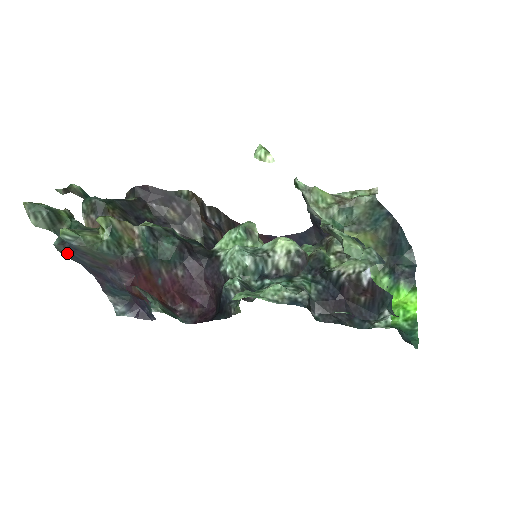
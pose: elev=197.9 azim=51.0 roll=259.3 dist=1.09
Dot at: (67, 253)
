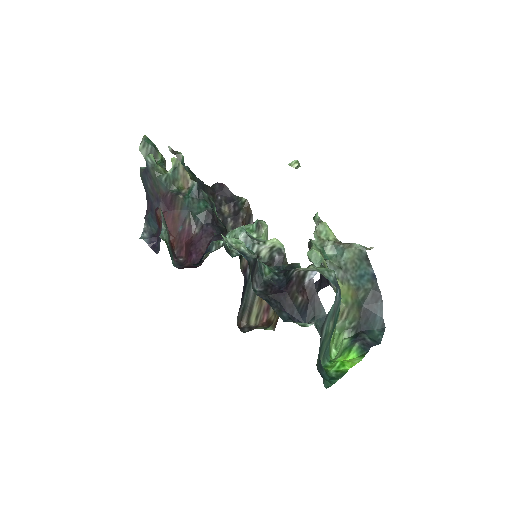
Dot at: (143, 175)
